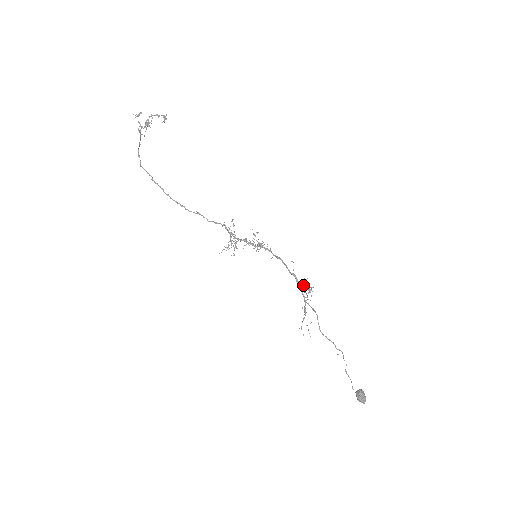
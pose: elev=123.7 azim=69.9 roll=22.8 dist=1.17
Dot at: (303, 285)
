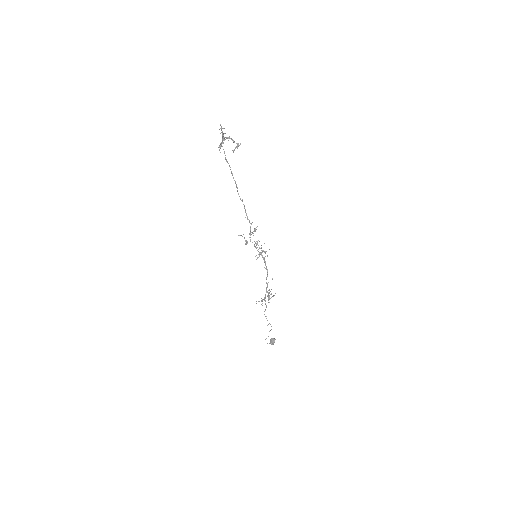
Dot at: (268, 292)
